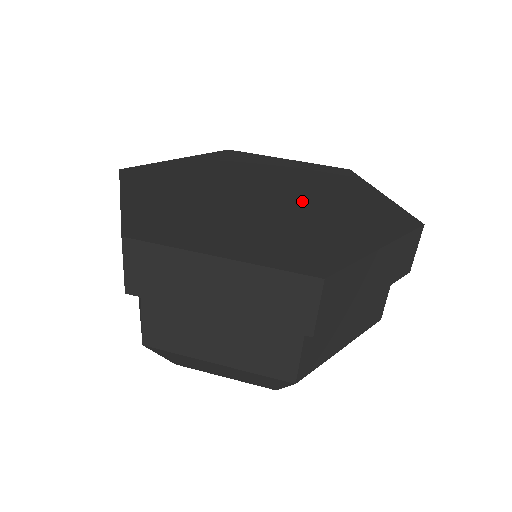
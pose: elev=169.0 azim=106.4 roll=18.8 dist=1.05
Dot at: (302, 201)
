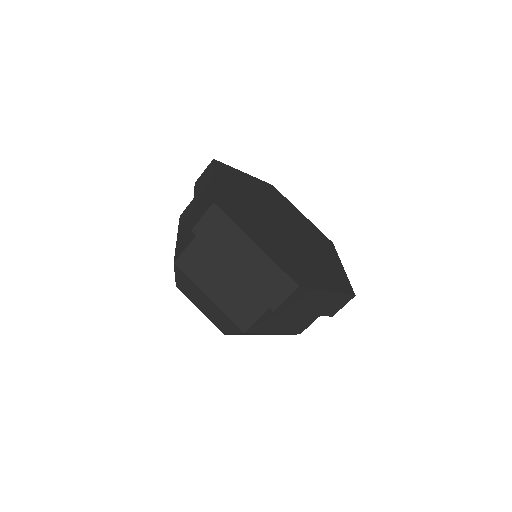
Dot at: (297, 230)
